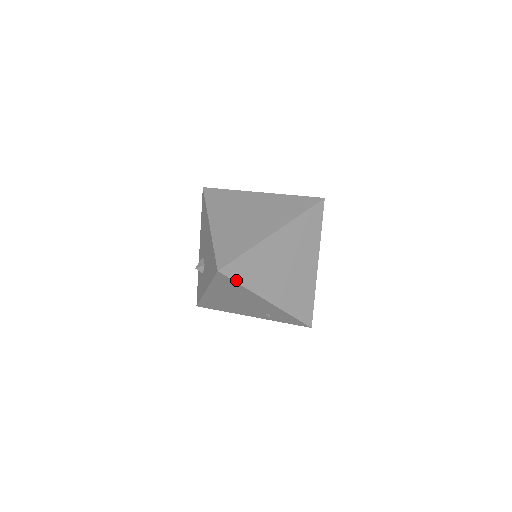
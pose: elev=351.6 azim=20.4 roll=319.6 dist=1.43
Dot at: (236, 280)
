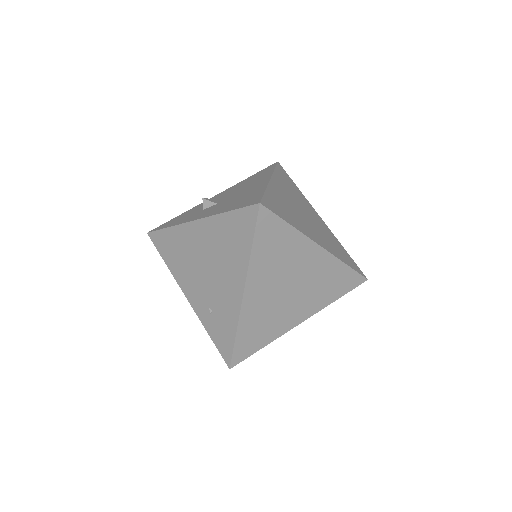
Dot at: (256, 234)
